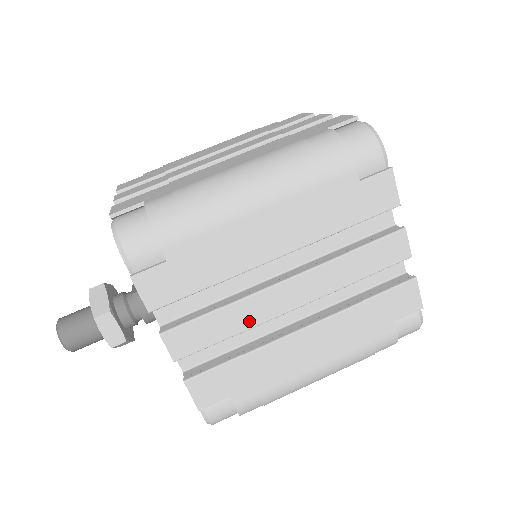
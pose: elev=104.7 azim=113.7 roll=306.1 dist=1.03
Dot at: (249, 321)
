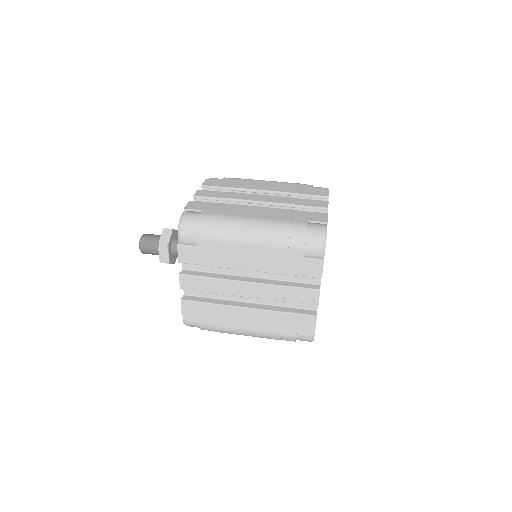
Dot at: (222, 290)
